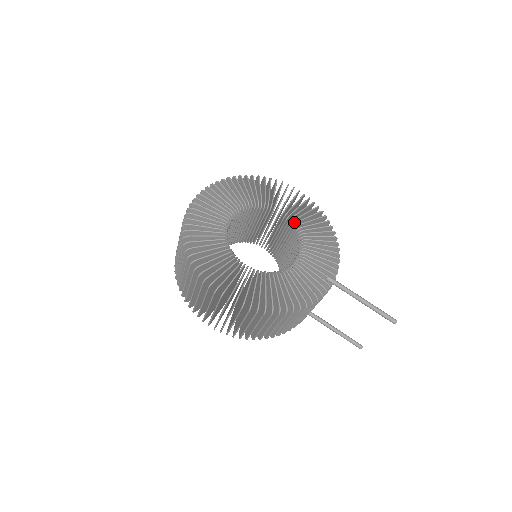
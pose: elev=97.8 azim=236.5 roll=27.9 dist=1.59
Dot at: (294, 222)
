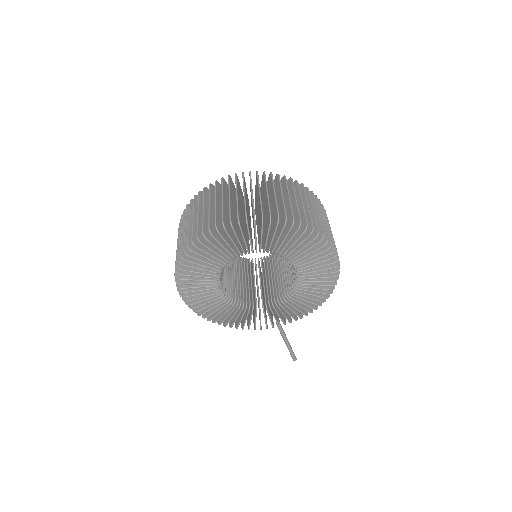
Dot at: occluded
